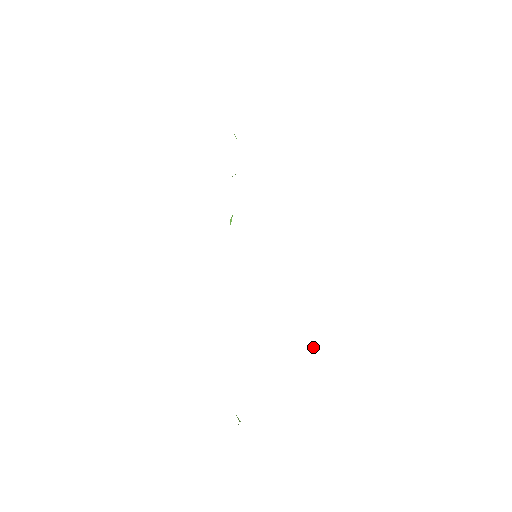
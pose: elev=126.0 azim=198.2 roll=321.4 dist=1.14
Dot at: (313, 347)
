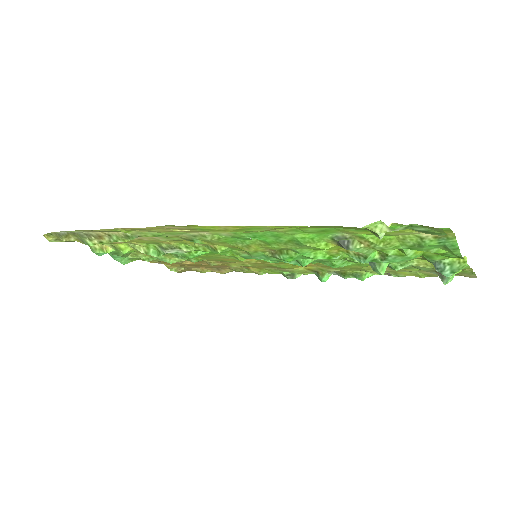
Dot at: (388, 262)
